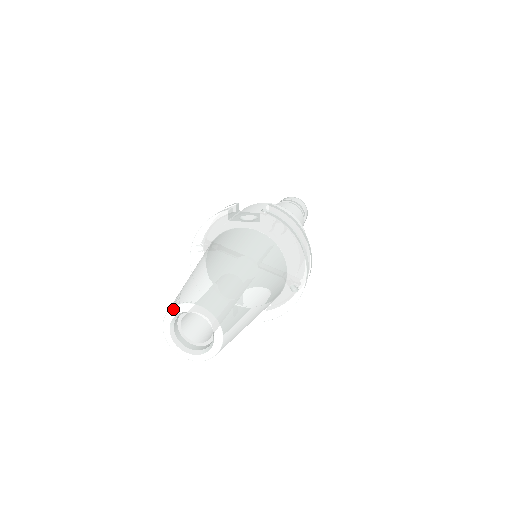
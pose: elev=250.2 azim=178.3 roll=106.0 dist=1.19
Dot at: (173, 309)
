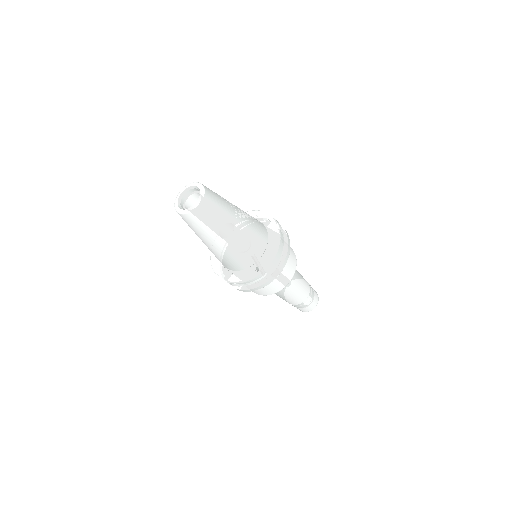
Dot at: (192, 183)
